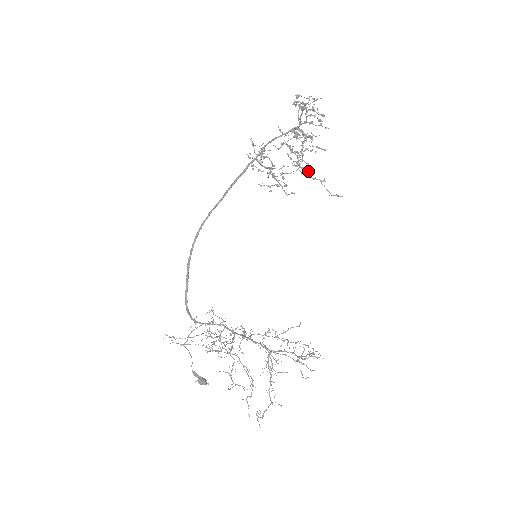
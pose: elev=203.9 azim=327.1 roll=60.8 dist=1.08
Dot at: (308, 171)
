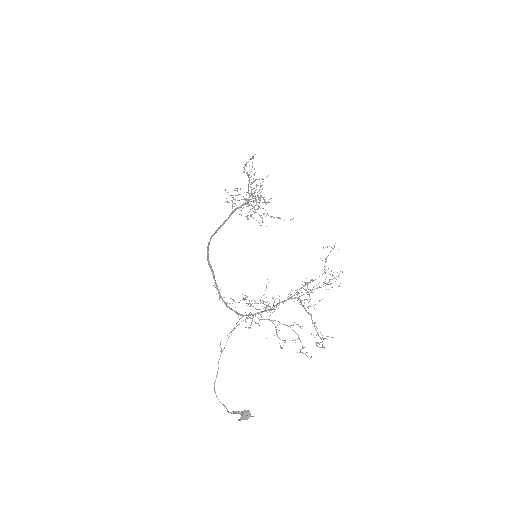
Dot at: occluded
